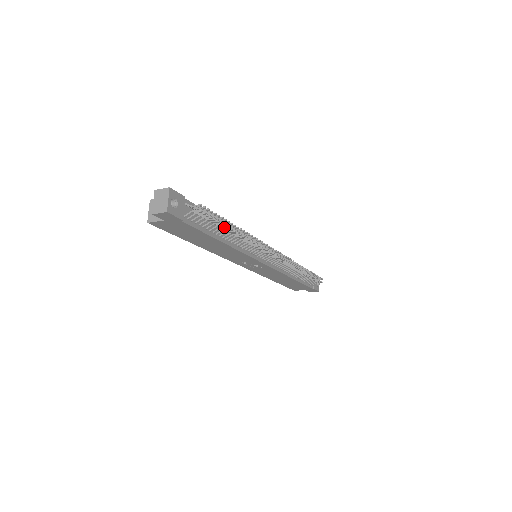
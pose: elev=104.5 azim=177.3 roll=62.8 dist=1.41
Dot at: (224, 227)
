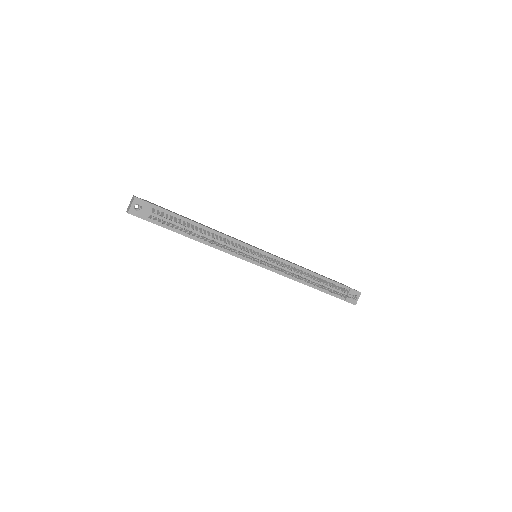
Dot at: (187, 230)
